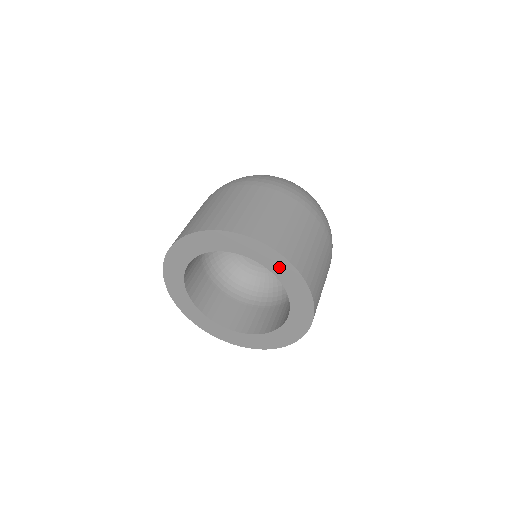
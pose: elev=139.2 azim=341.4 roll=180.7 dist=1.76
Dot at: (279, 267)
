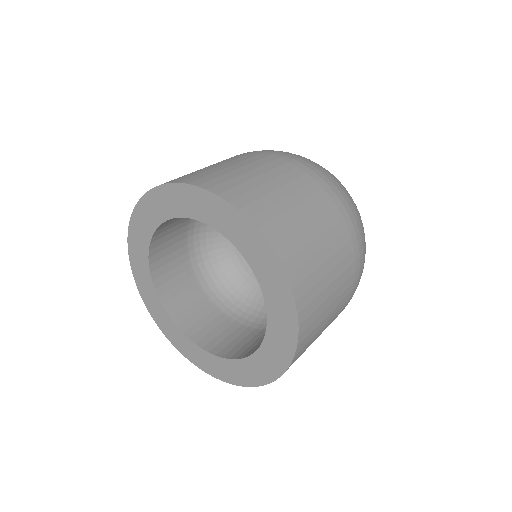
Dot at: (196, 205)
